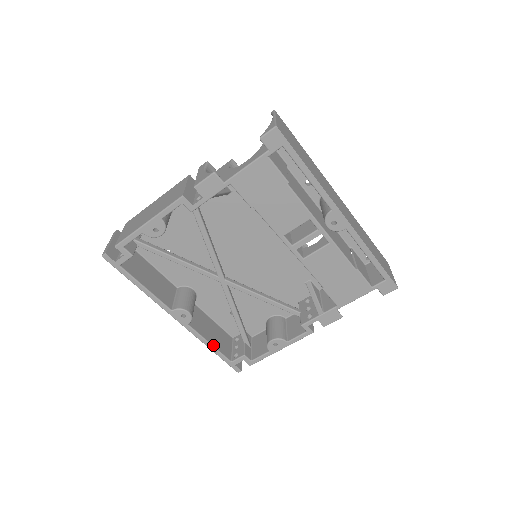
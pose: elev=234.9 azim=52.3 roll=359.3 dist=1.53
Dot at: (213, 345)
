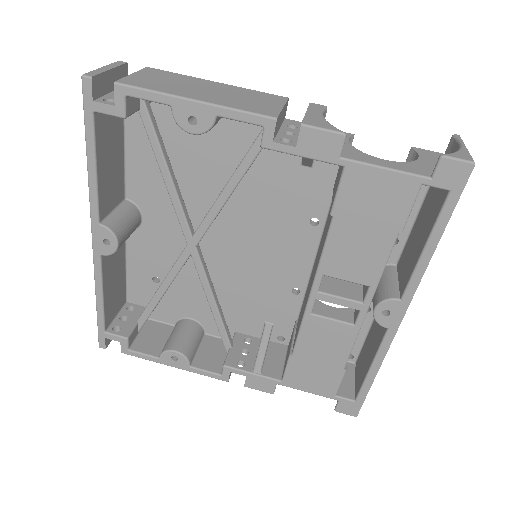
Dot at: (104, 299)
